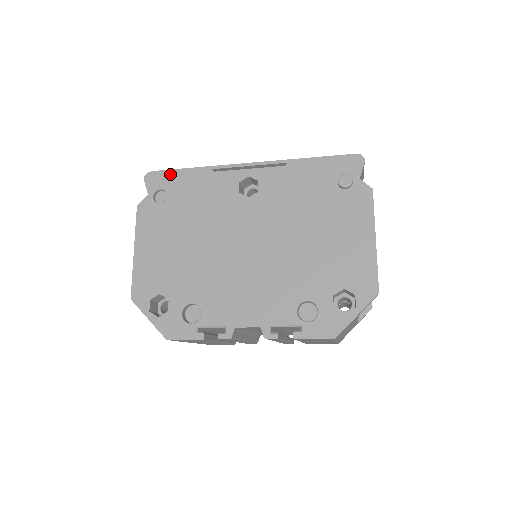
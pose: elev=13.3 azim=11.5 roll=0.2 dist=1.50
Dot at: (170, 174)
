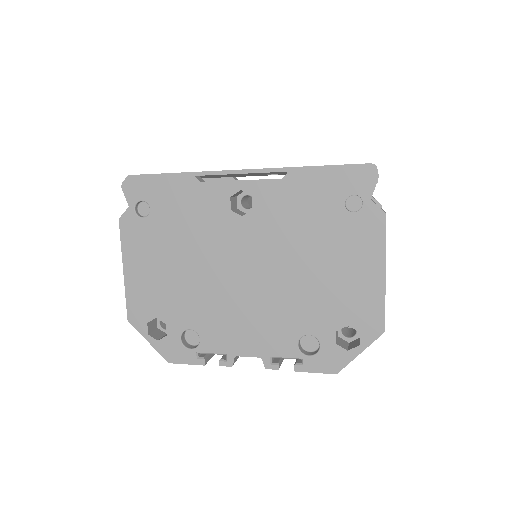
Dot at: (150, 183)
